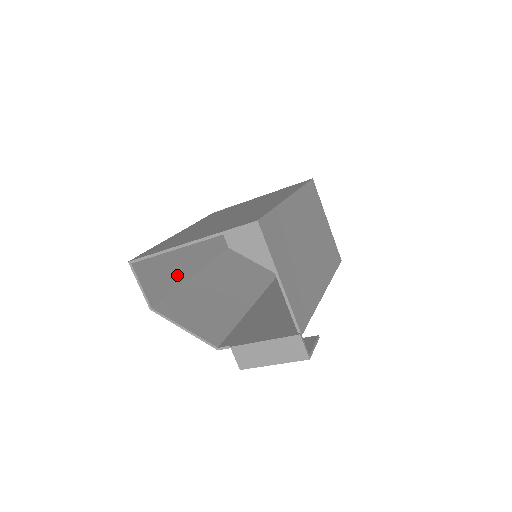
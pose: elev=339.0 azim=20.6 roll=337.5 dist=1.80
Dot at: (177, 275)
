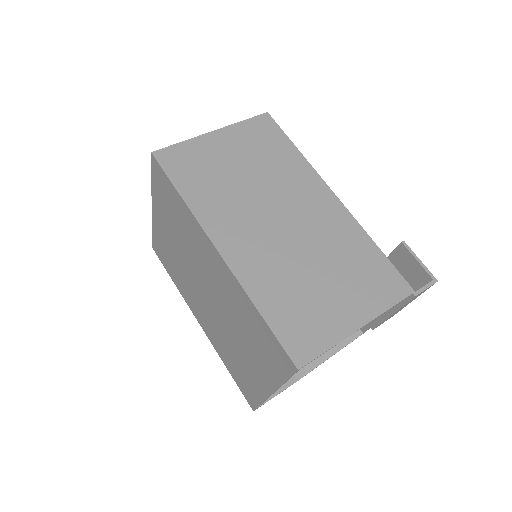
Dot at: occluded
